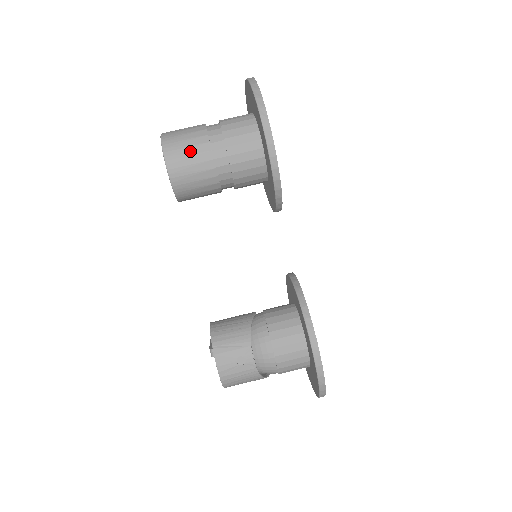
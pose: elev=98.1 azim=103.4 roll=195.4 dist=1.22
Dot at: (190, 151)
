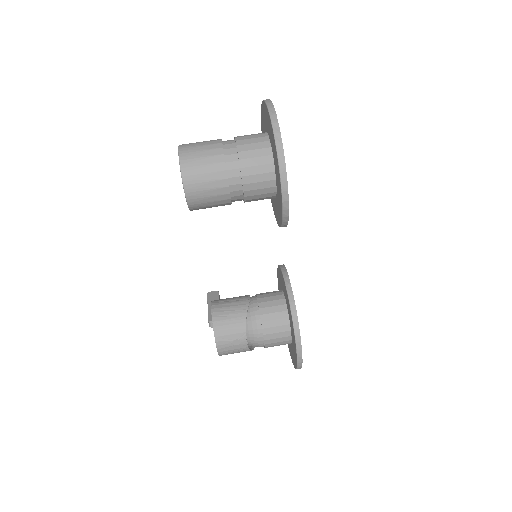
Dot at: (207, 177)
